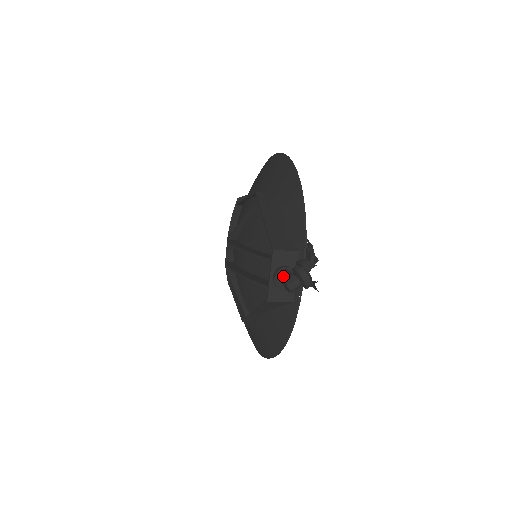
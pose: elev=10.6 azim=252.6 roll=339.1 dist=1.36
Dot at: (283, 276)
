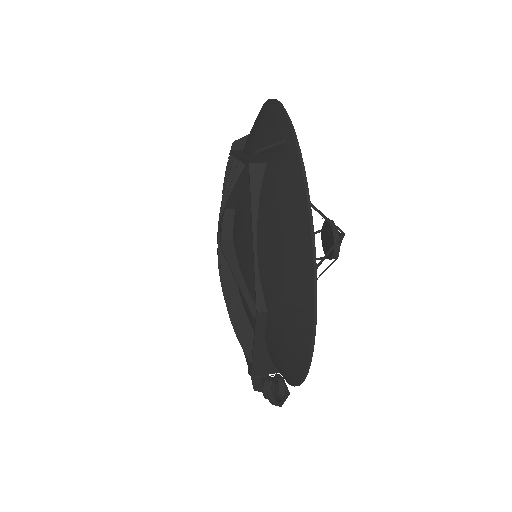
Dot at: (254, 384)
